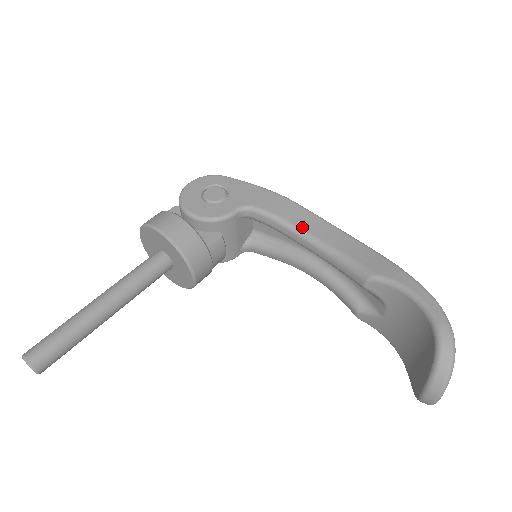
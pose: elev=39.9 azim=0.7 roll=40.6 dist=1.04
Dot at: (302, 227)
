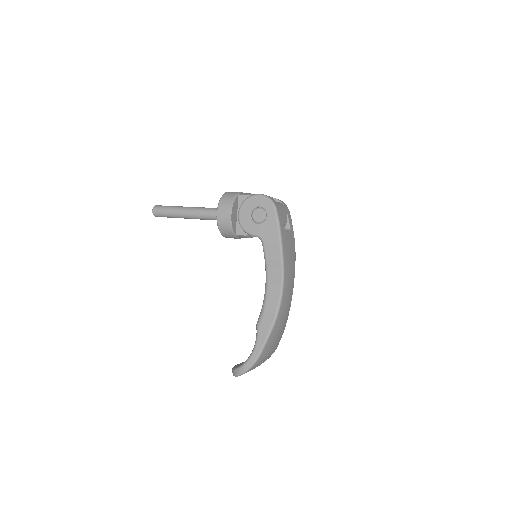
Dot at: (269, 275)
